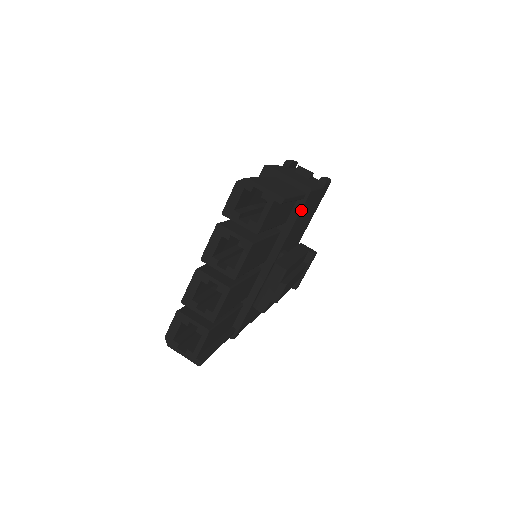
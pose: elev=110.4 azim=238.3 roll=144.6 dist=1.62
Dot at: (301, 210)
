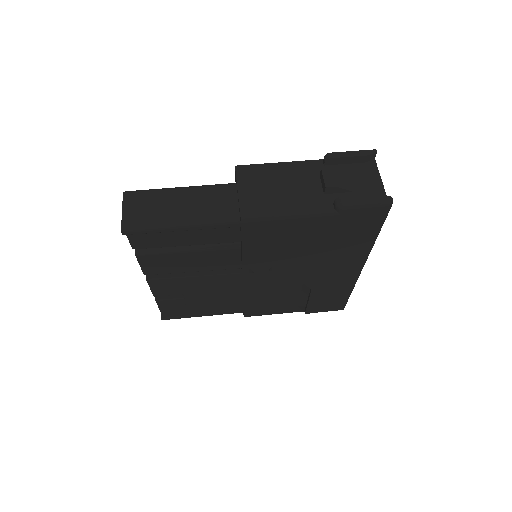
Dot at: (245, 237)
